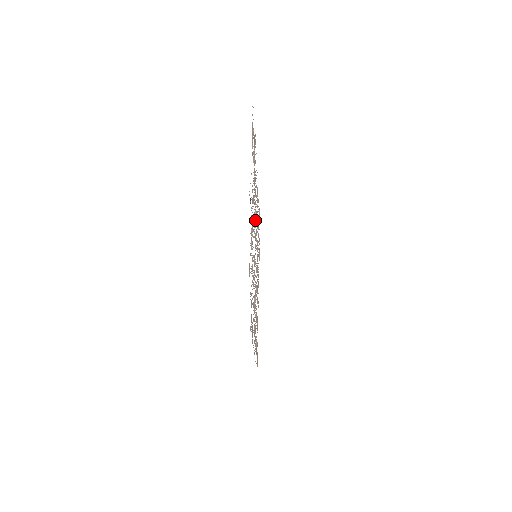
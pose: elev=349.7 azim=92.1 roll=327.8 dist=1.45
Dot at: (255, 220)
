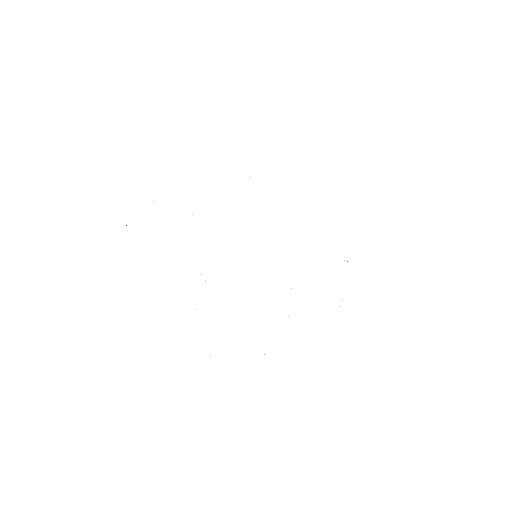
Dot at: occluded
